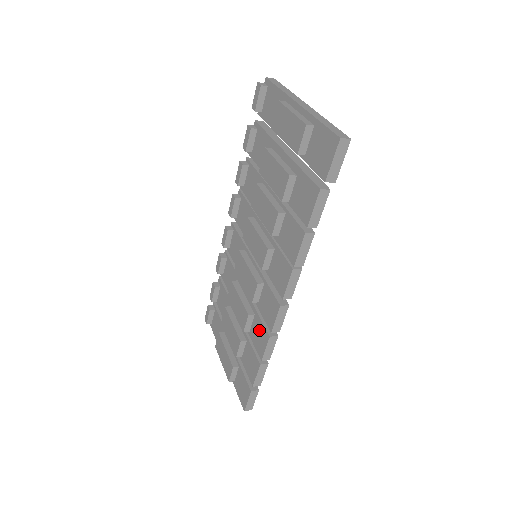
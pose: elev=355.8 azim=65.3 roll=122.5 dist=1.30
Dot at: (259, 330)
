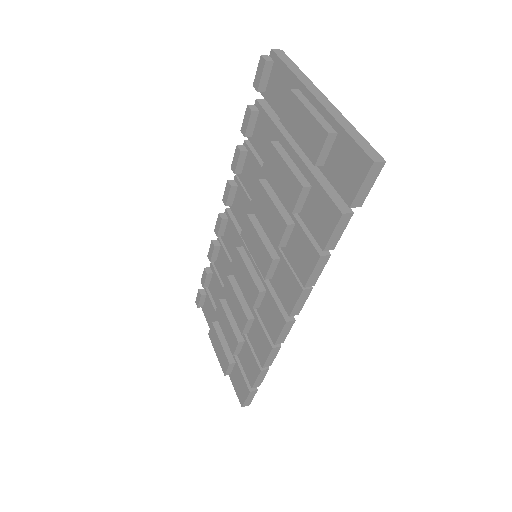
Dot at: (260, 336)
